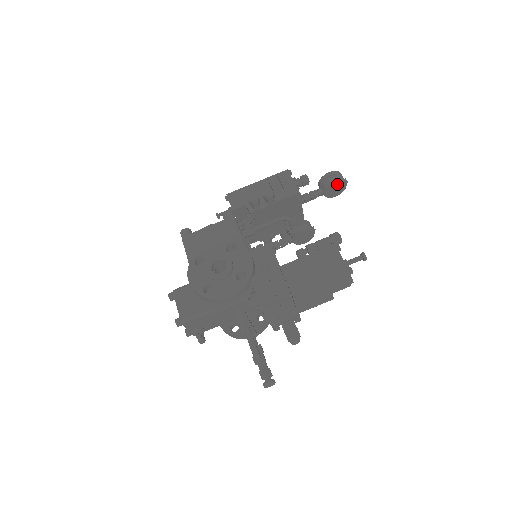
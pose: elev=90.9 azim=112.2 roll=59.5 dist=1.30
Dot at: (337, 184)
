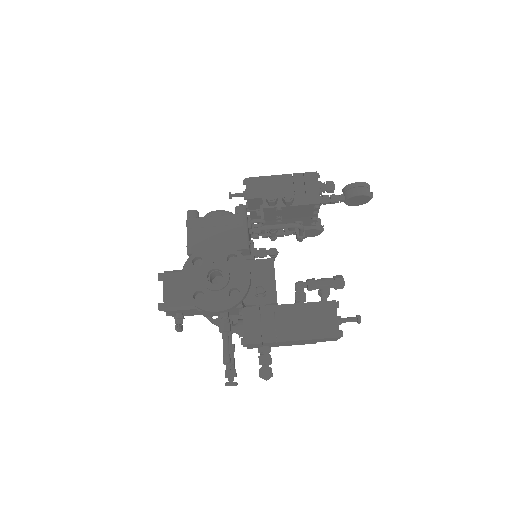
Dot at: (361, 197)
